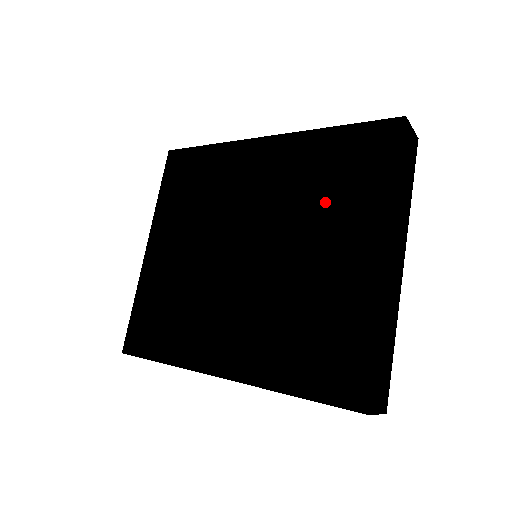
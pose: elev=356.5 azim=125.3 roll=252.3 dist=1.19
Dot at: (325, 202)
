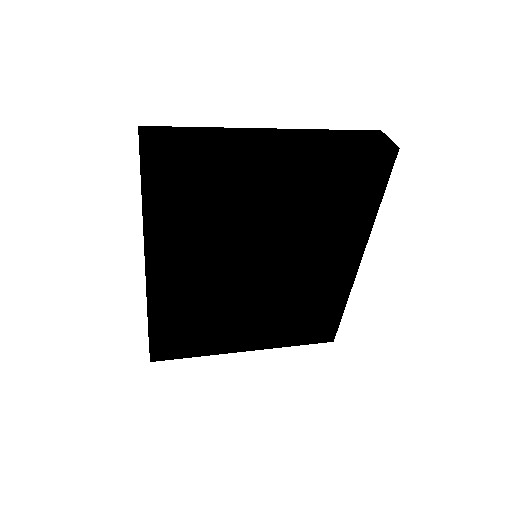
Dot at: occluded
